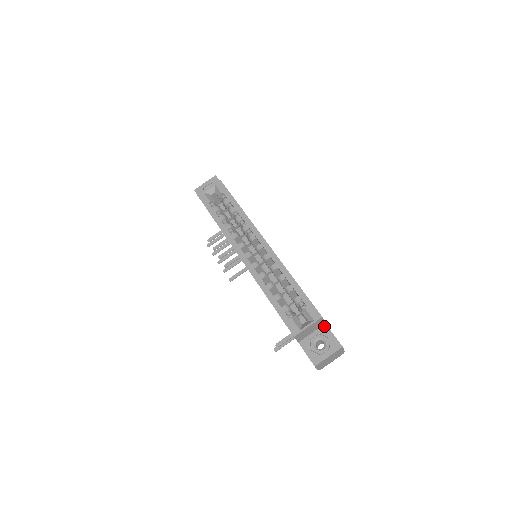
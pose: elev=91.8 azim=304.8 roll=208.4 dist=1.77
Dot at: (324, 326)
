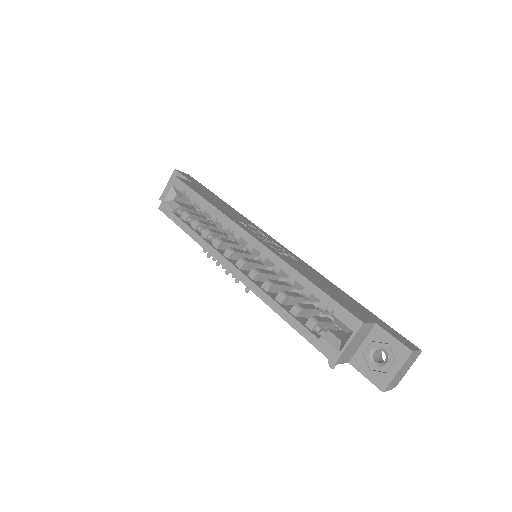
Dot at: (375, 328)
